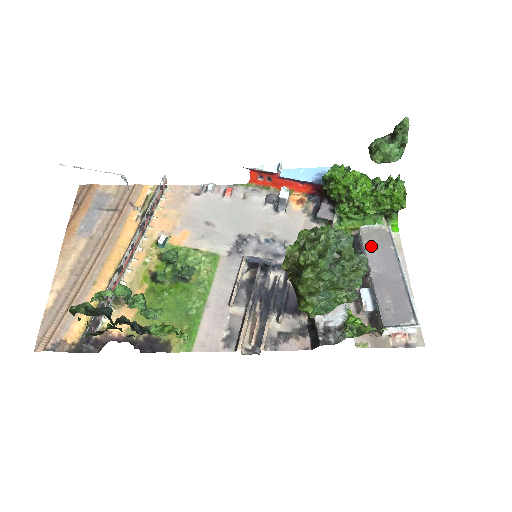
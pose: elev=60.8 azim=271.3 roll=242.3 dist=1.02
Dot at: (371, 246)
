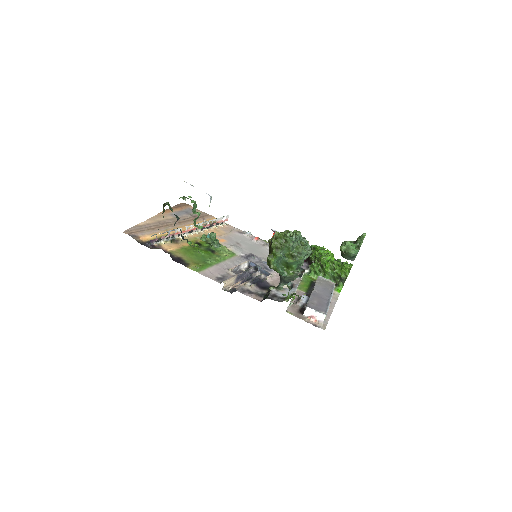
Dot at: (320, 284)
